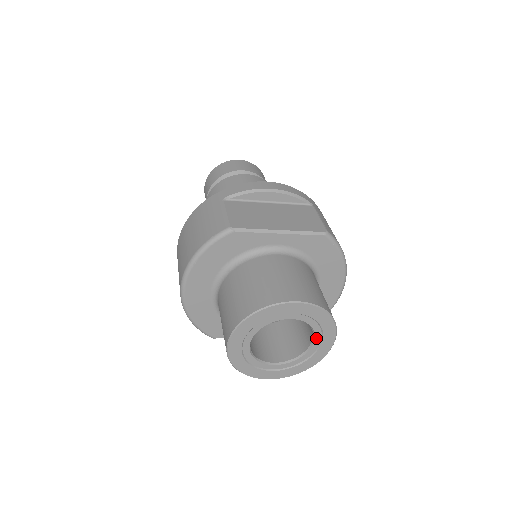
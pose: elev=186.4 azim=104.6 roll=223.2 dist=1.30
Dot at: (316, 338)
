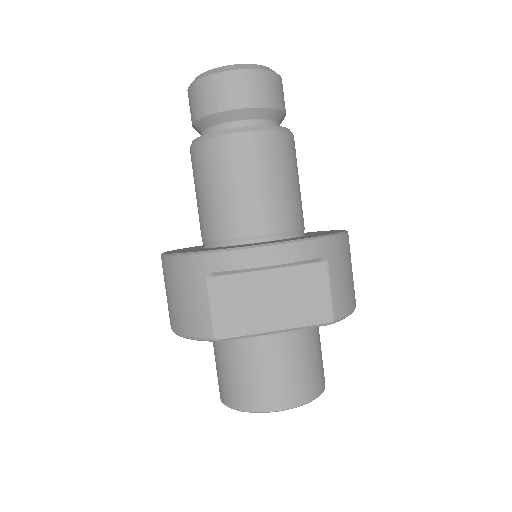
Dot at: occluded
